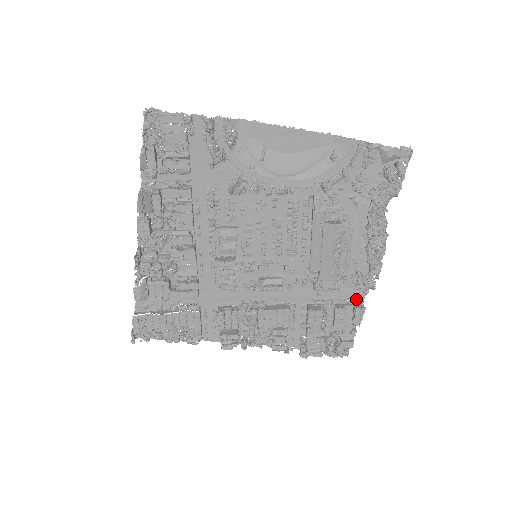
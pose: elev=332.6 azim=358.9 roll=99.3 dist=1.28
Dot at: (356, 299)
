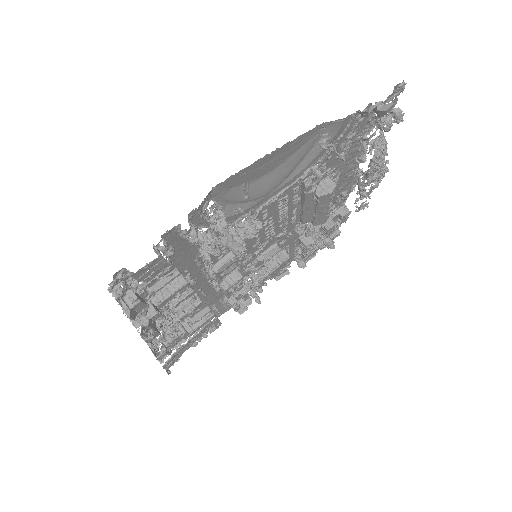
Dot at: (339, 206)
